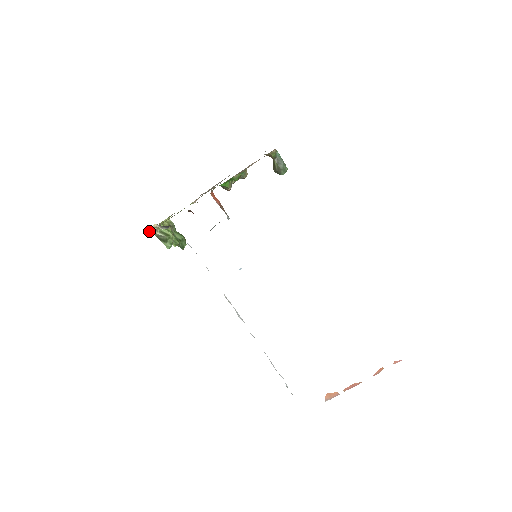
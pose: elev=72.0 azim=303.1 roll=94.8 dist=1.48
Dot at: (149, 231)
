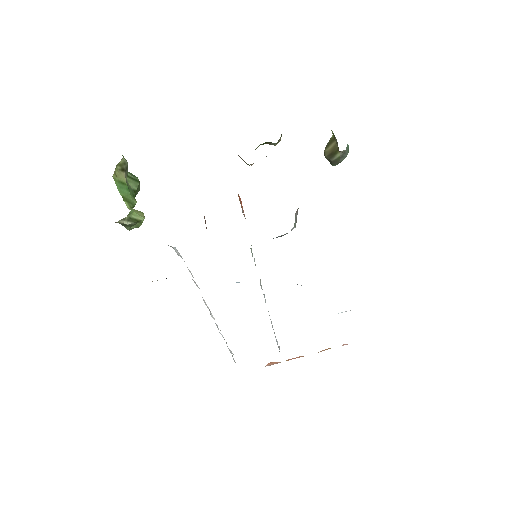
Dot at: occluded
